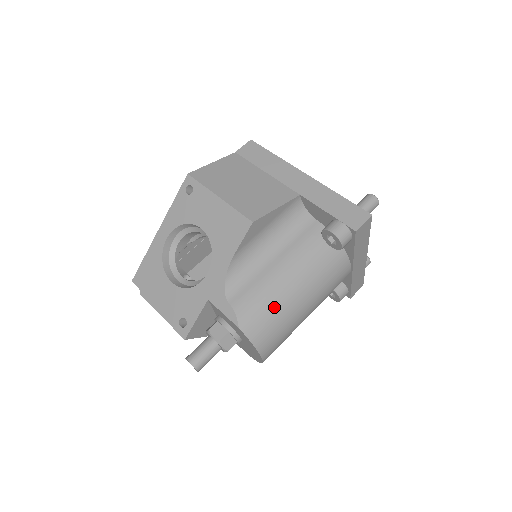
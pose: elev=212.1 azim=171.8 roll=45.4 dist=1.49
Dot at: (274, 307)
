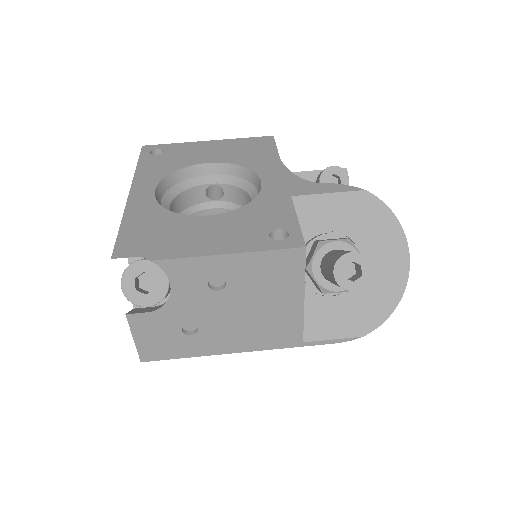
Dot at: occluded
